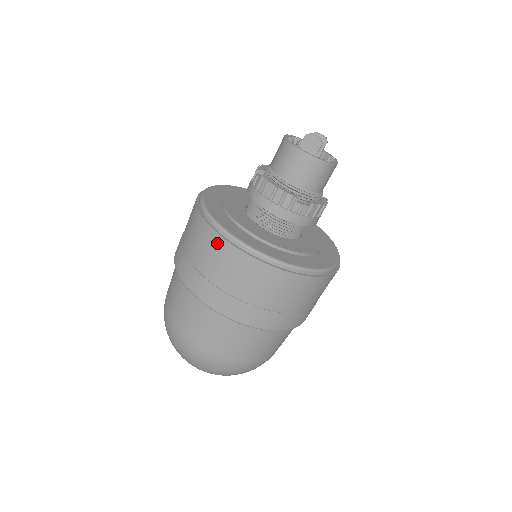
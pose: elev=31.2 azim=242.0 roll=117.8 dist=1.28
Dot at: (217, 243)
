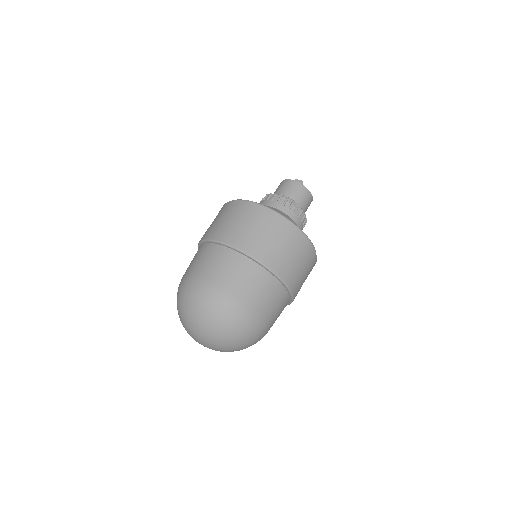
Dot at: (237, 205)
